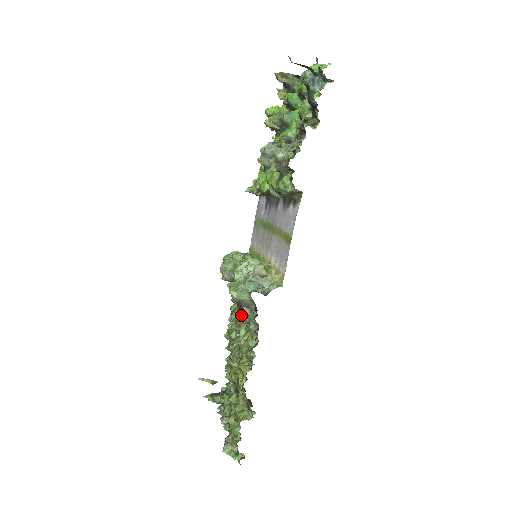
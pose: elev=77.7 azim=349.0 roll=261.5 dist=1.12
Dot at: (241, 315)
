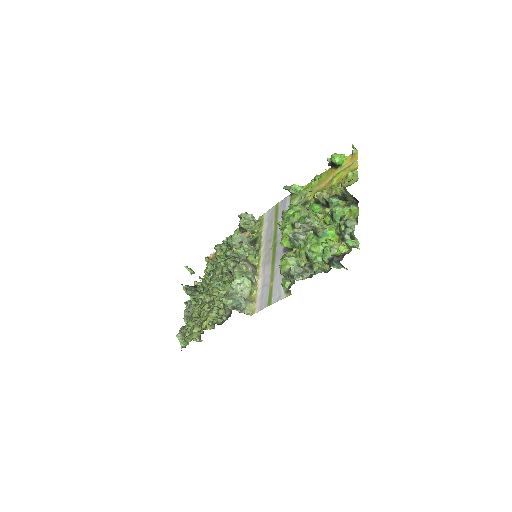
Dot at: (227, 278)
